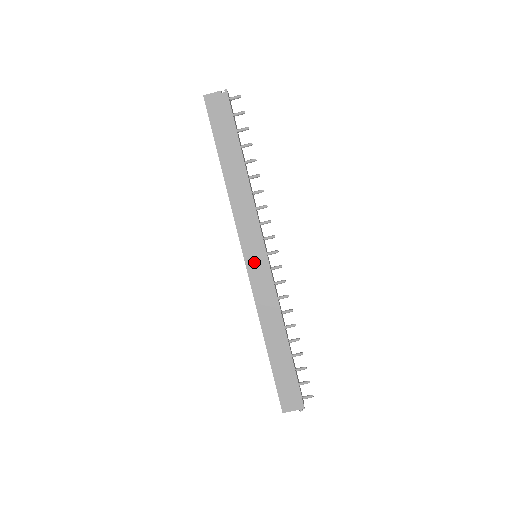
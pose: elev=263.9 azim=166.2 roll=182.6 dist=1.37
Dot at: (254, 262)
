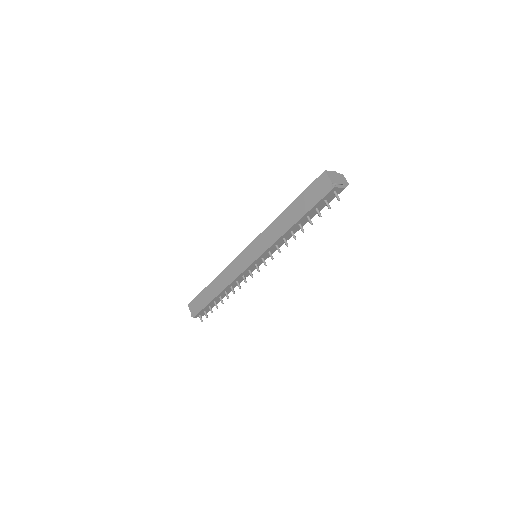
Dot at: (245, 257)
